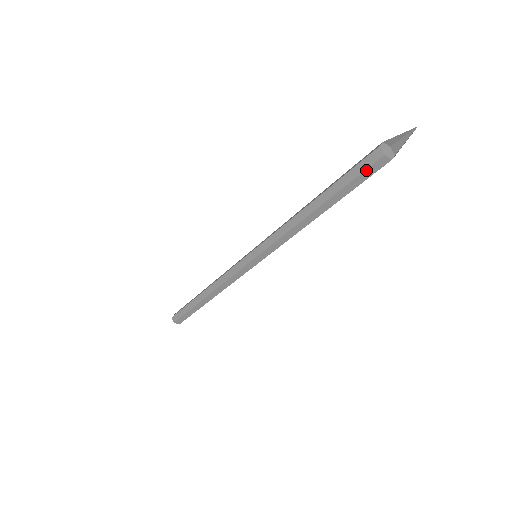
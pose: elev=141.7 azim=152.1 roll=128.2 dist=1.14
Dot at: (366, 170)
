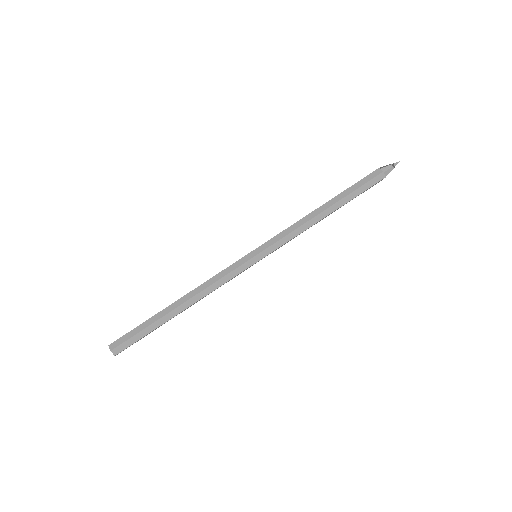
Dot at: (372, 186)
